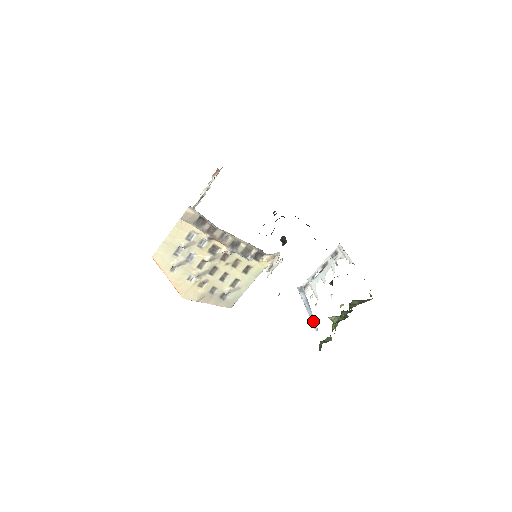
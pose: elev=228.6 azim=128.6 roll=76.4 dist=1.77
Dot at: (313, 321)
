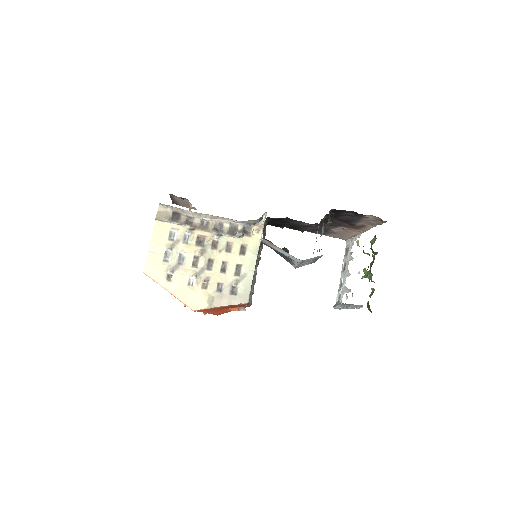
Dot at: (356, 306)
